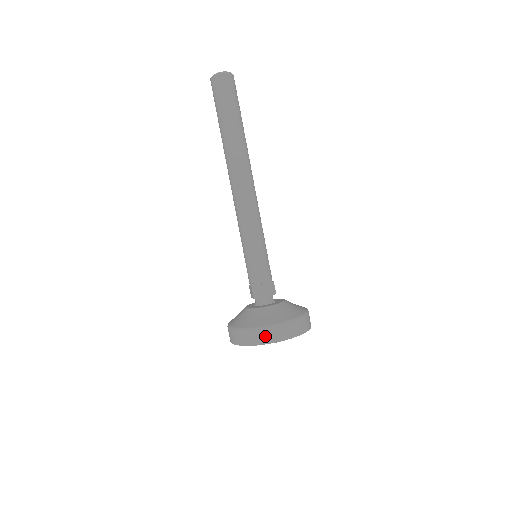
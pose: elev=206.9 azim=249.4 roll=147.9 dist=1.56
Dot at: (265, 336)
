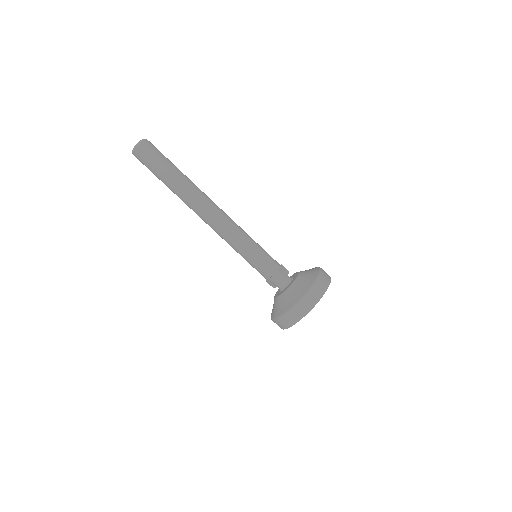
Dot at: (310, 301)
